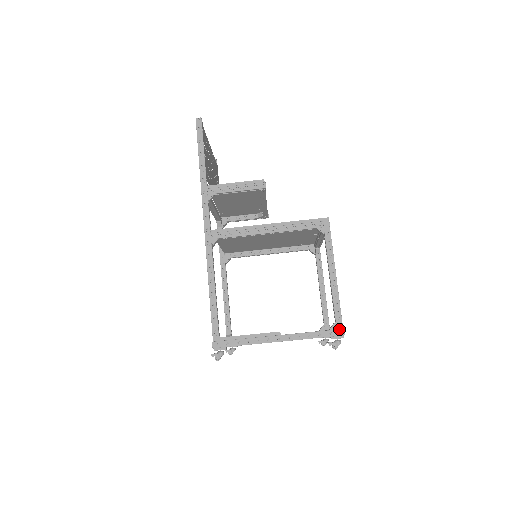
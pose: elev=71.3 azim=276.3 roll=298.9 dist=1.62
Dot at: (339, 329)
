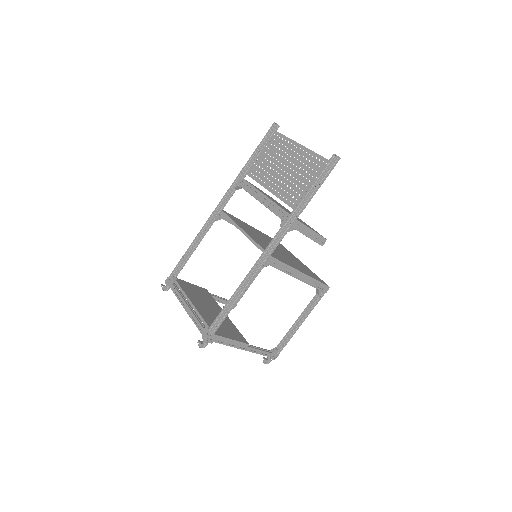
Dot at: (277, 355)
